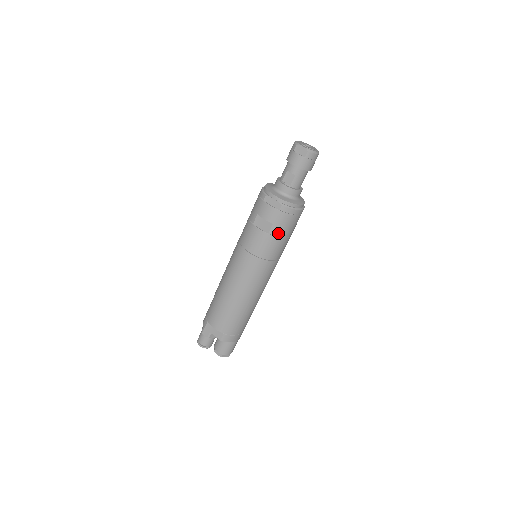
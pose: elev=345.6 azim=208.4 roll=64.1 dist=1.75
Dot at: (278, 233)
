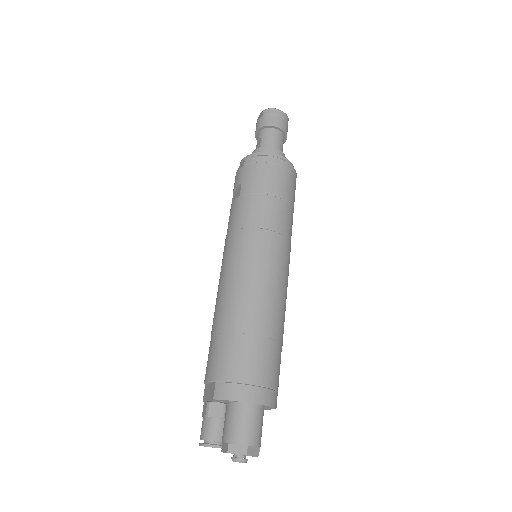
Dot at: (250, 189)
